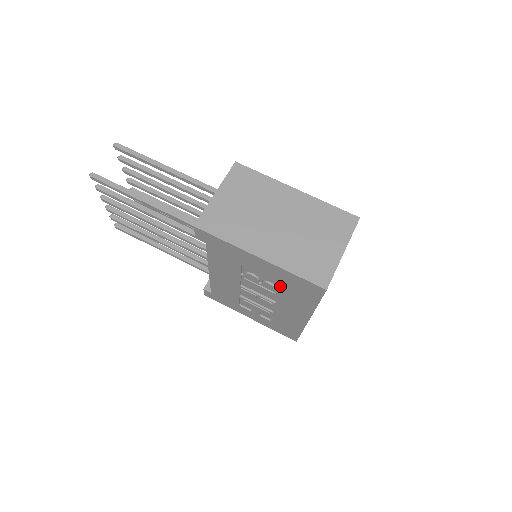
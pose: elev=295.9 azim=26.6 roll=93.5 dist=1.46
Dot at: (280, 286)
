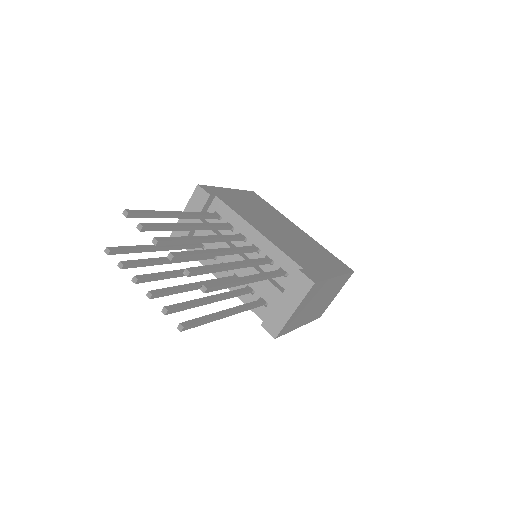
Dot at: occluded
